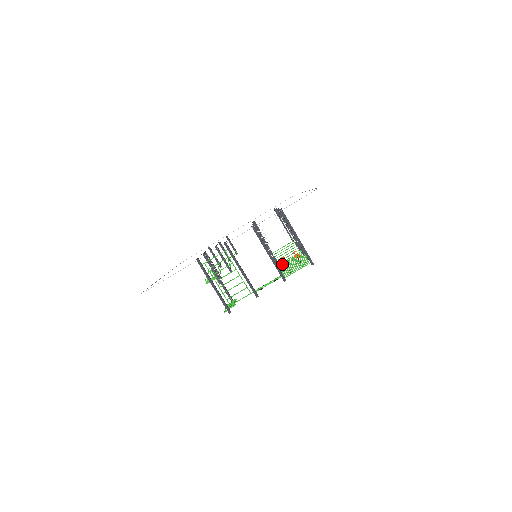
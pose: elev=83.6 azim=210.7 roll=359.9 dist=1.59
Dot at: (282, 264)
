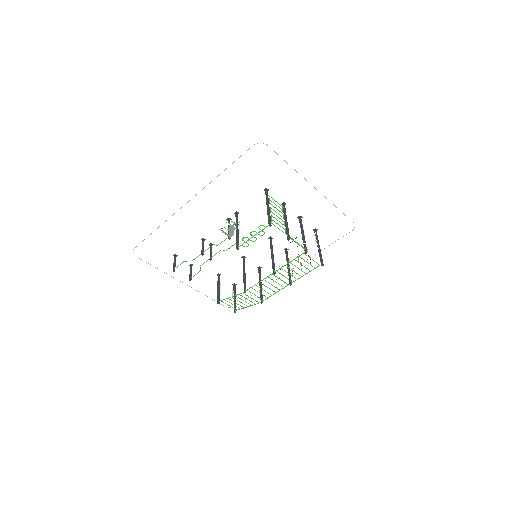
Dot at: occluded
